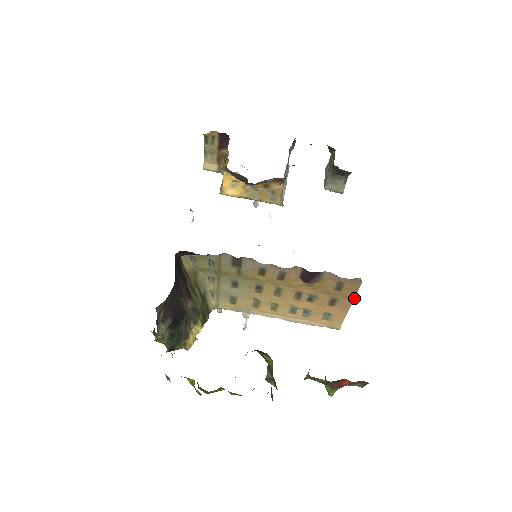
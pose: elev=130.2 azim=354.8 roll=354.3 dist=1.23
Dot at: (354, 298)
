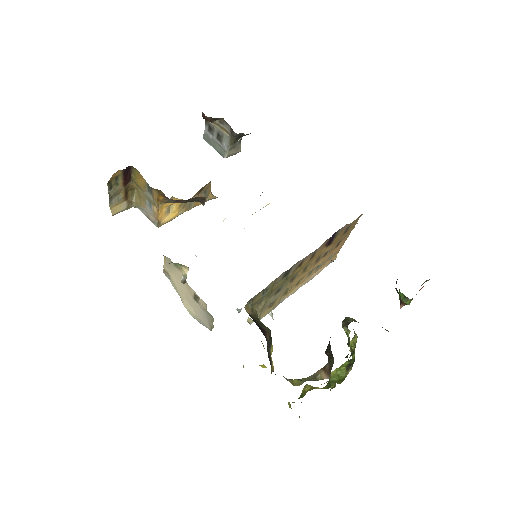
Dot at: occluded
